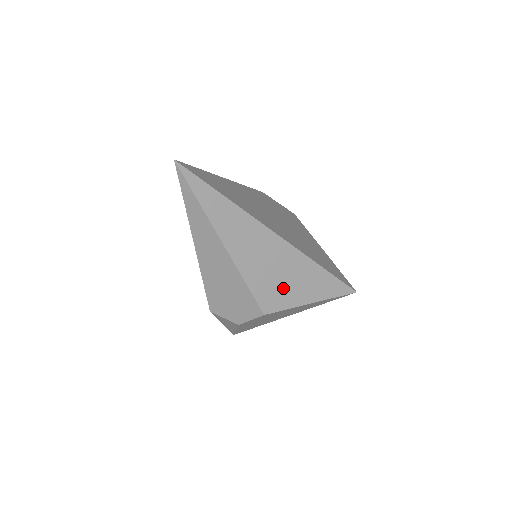
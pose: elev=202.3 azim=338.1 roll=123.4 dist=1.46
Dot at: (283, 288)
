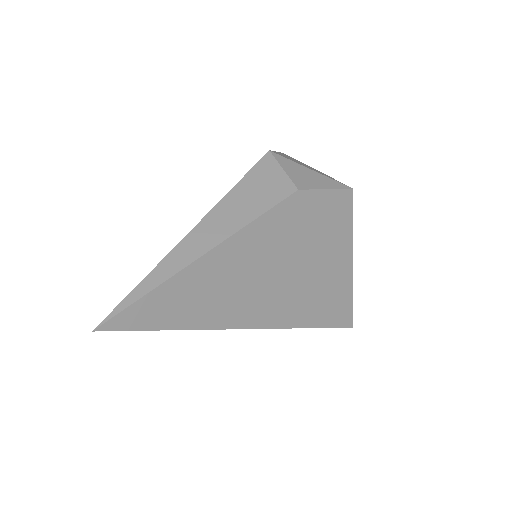
Dot at: occluded
